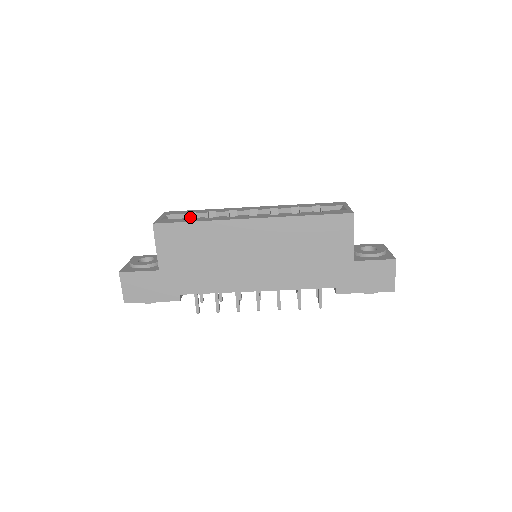
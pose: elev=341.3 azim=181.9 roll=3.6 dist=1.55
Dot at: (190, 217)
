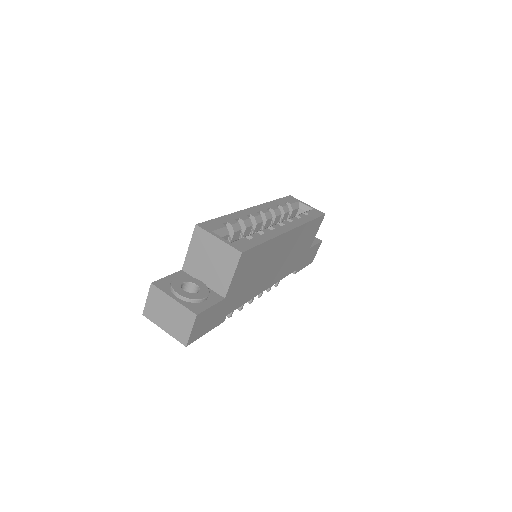
Dot at: occluded
